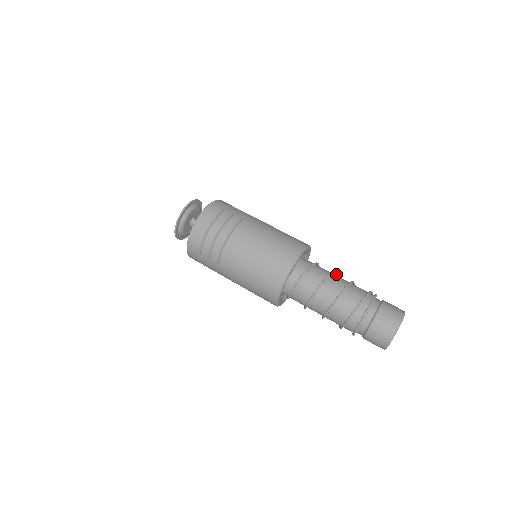
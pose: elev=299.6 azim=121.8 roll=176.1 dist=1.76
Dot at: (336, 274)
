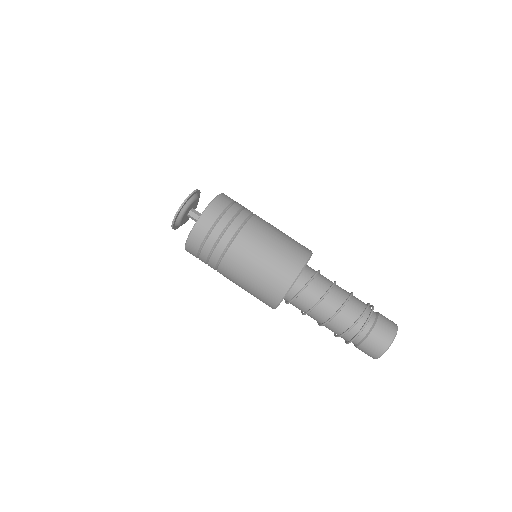
Dot at: (335, 283)
